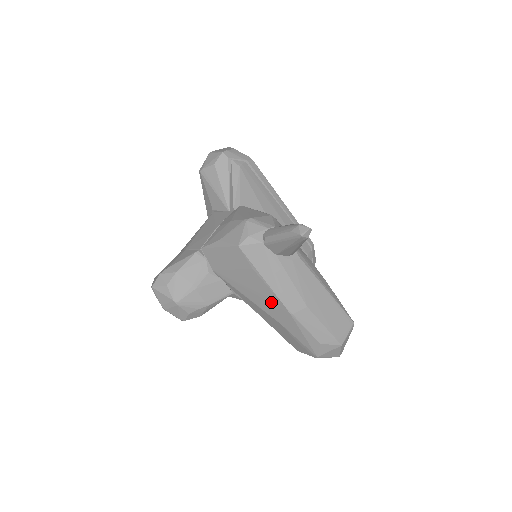
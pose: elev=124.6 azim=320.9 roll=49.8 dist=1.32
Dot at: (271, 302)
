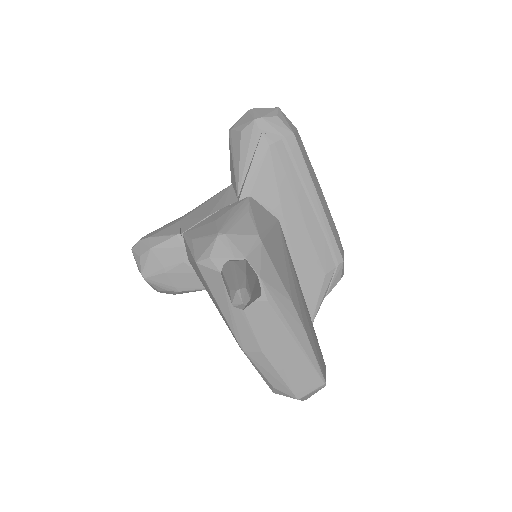
Dot at: (228, 327)
